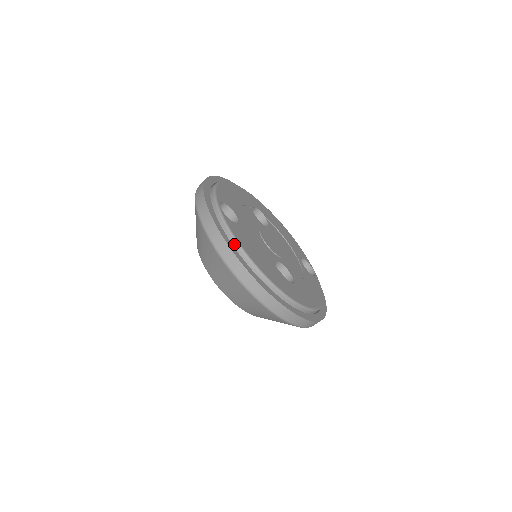
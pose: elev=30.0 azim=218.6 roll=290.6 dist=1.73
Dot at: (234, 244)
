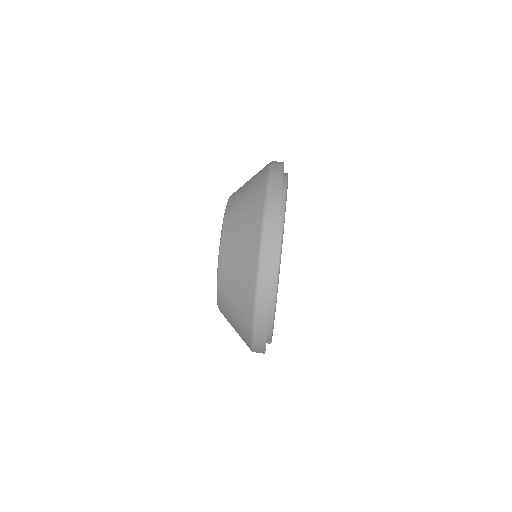
Dot at: (273, 294)
